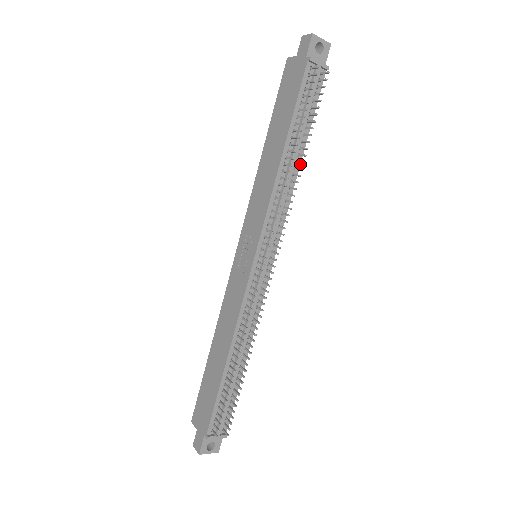
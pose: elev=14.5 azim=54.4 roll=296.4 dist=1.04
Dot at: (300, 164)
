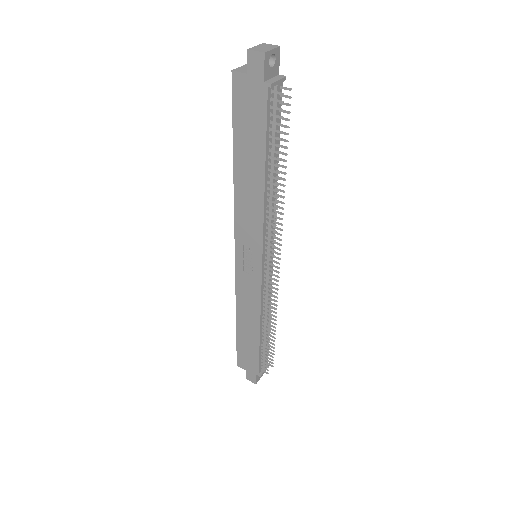
Dot at: (277, 175)
